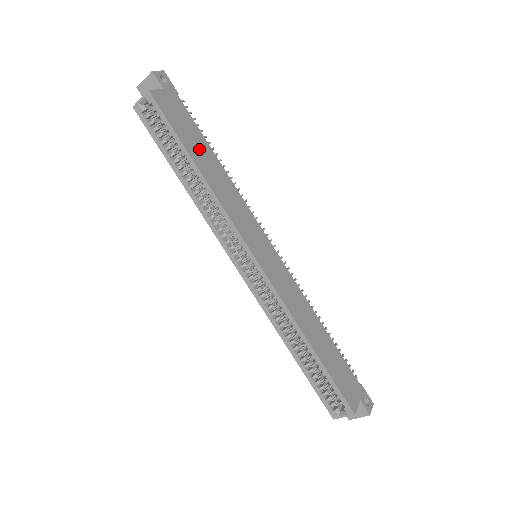
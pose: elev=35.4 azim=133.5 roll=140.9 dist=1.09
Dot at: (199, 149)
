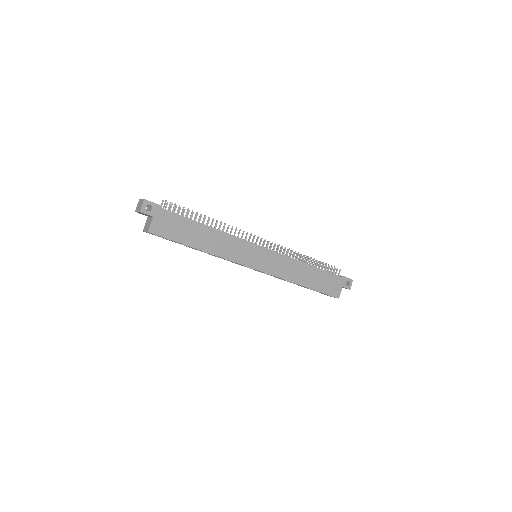
Dot at: (194, 235)
